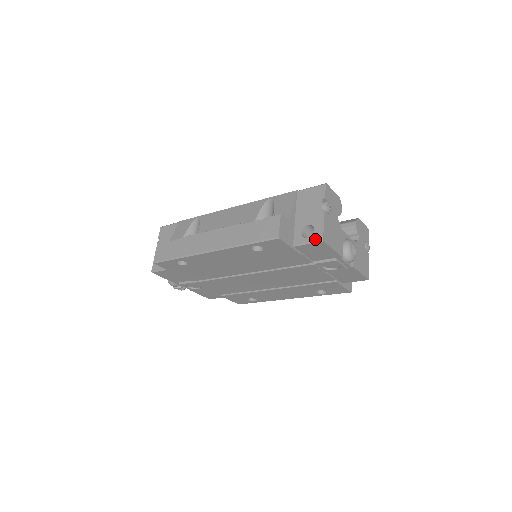
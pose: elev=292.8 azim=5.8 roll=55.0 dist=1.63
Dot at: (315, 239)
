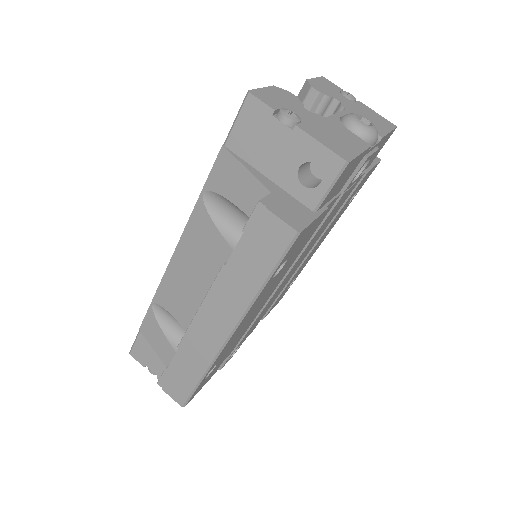
Dot at: (334, 173)
